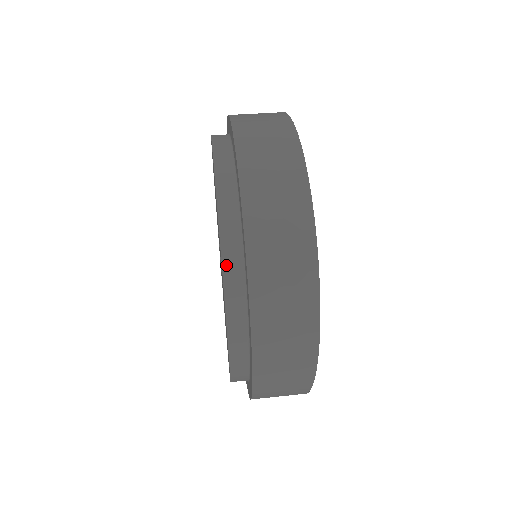
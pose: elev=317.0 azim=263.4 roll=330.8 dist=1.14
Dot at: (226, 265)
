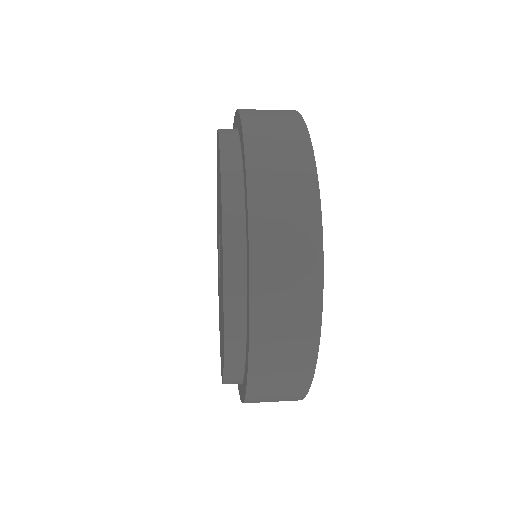
Dot at: (226, 196)
